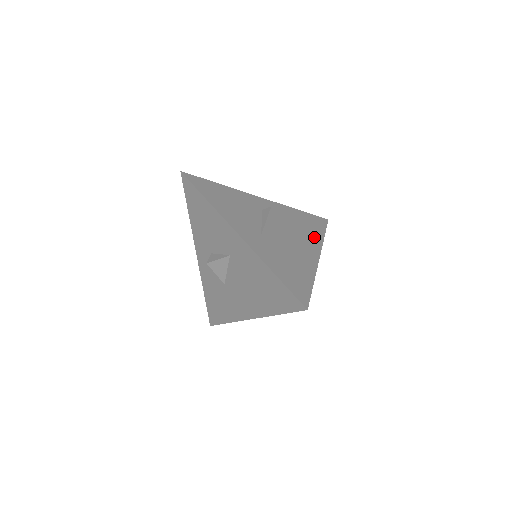
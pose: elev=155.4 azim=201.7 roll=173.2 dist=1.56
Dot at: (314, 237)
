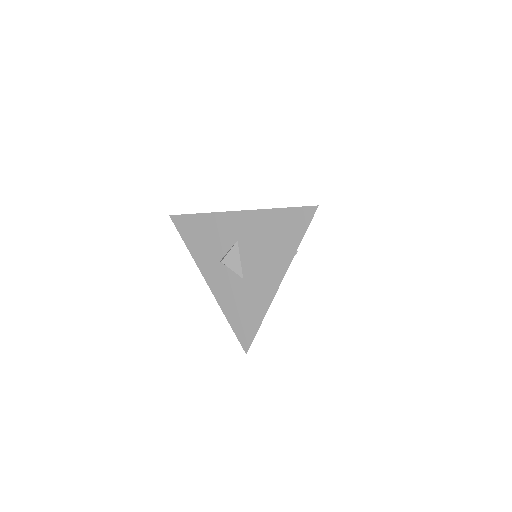
Dot at: occluded
